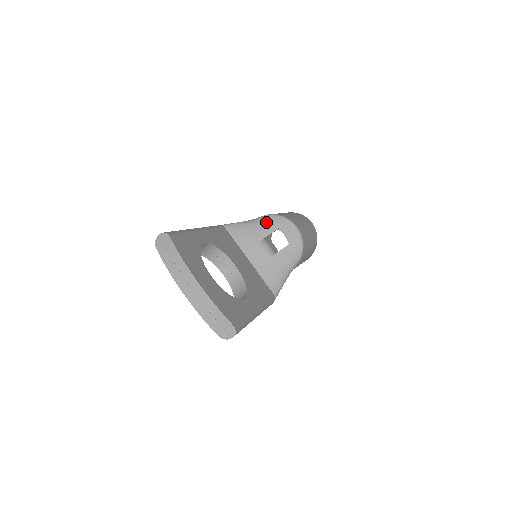
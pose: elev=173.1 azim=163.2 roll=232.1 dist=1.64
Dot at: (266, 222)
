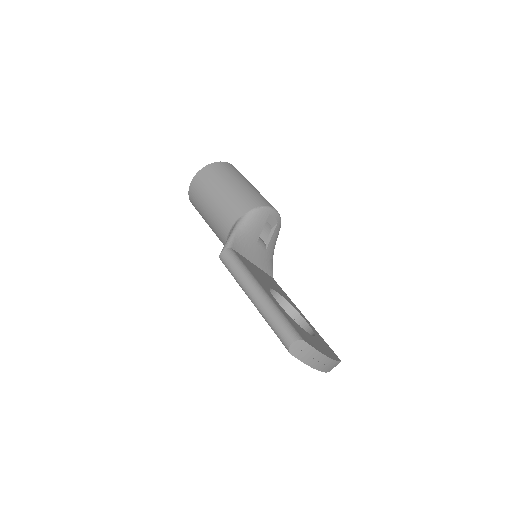
Dot at: (256, 220)
